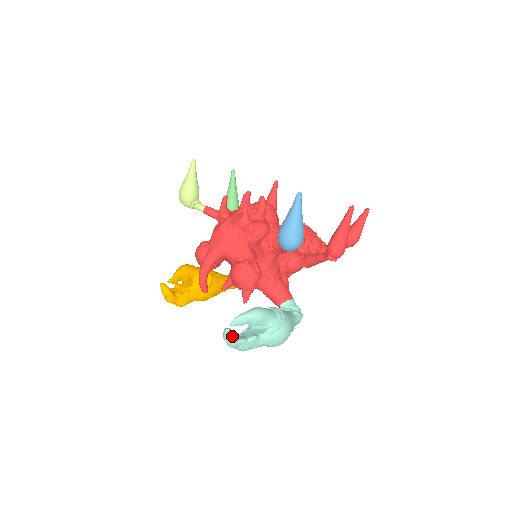
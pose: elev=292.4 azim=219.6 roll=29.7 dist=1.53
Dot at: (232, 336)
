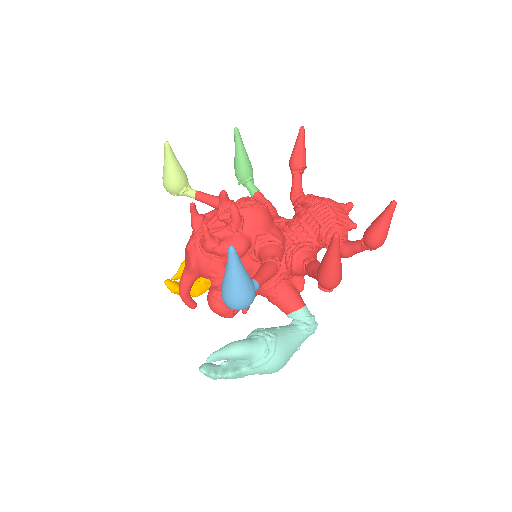
Dot at: (207, 375)
